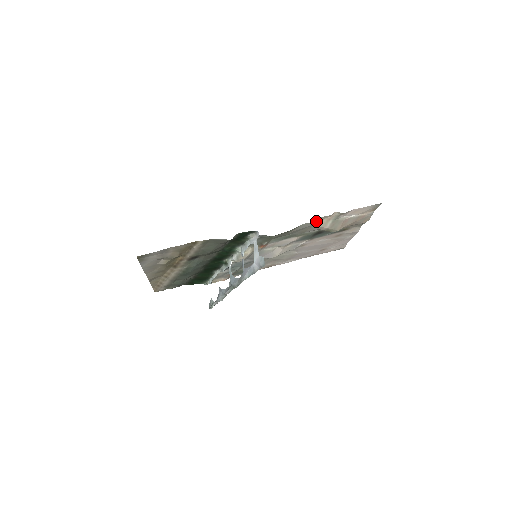
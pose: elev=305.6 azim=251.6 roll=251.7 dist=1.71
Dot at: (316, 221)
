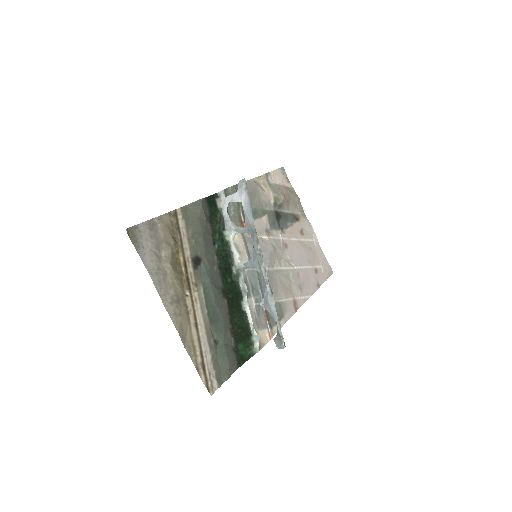
Dot at: (255, 183)
